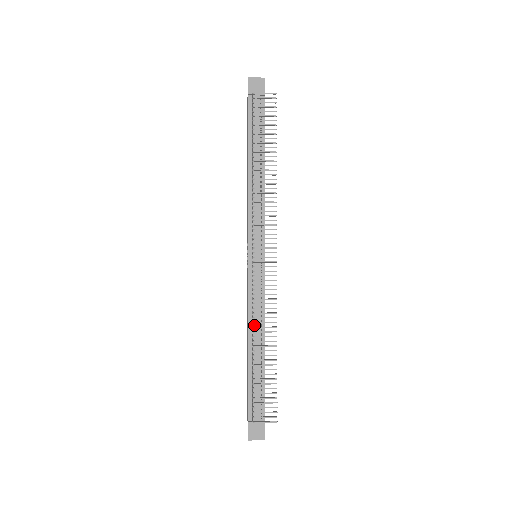
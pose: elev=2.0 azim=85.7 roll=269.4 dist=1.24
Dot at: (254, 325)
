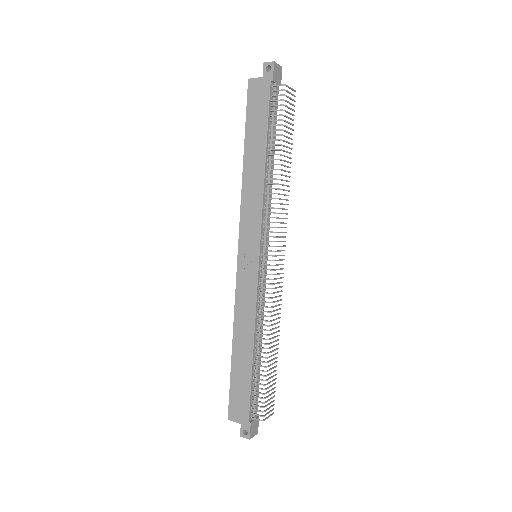
Dot at: (258, 327)
